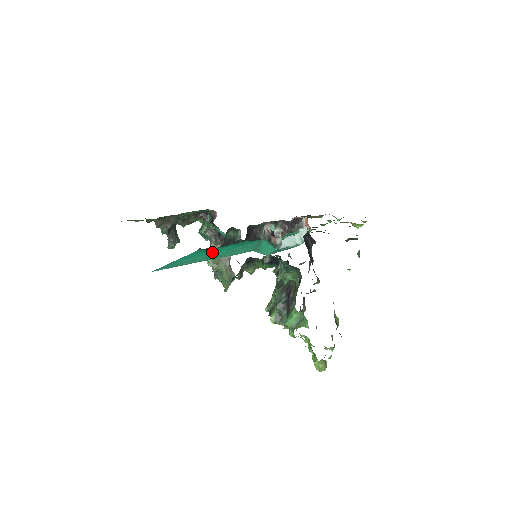
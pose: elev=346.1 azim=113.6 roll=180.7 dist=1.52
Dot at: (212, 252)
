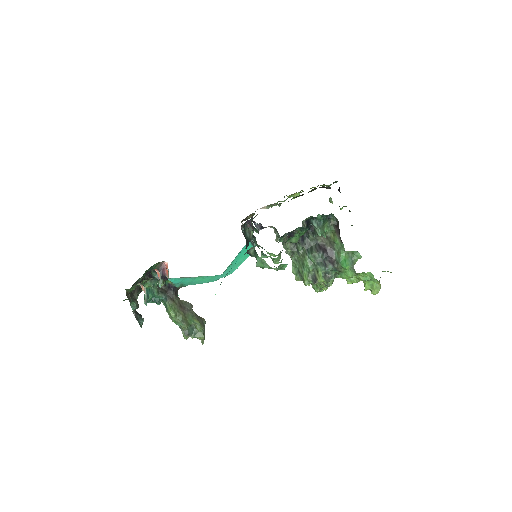
Dot at: occluded
